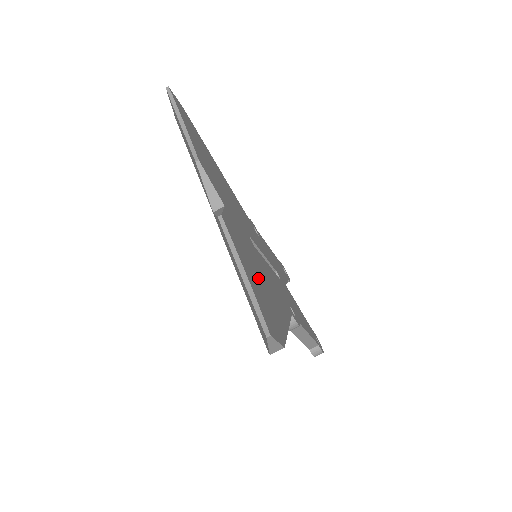
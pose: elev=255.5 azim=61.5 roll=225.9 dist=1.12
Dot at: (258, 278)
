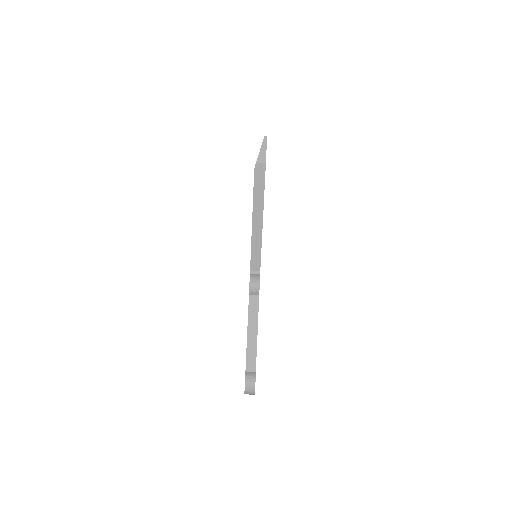
Dot at: occluded
